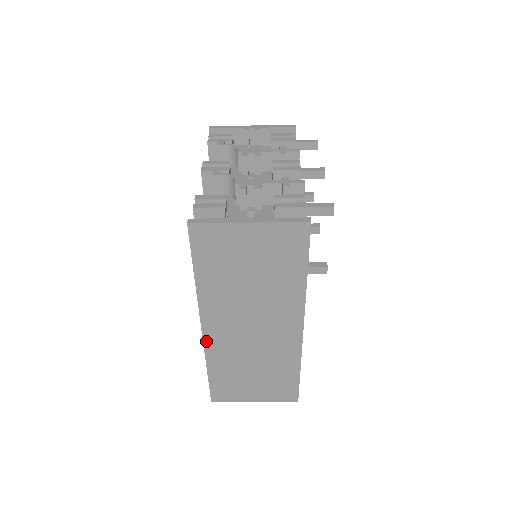
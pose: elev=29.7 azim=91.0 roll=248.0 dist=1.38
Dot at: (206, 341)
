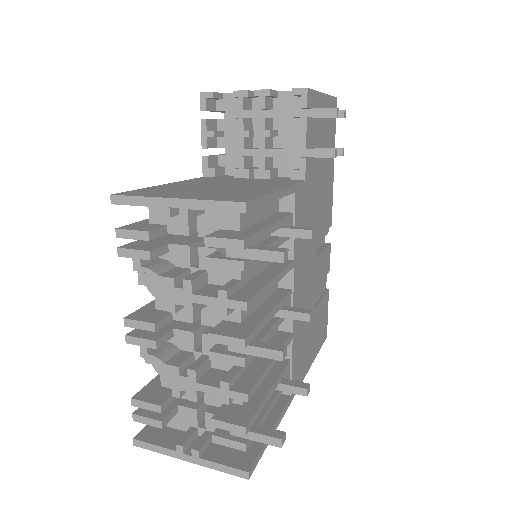
Dot at: occluded
